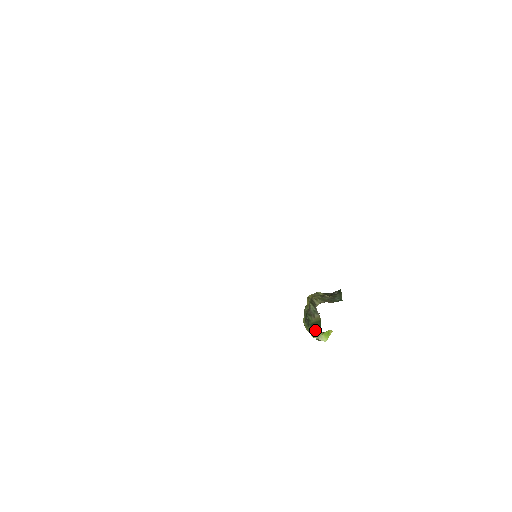
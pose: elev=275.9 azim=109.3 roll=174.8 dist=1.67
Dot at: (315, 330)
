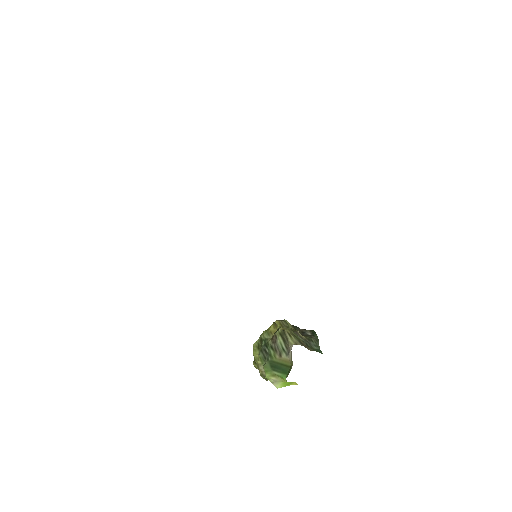
Dot at: (276, 373)
